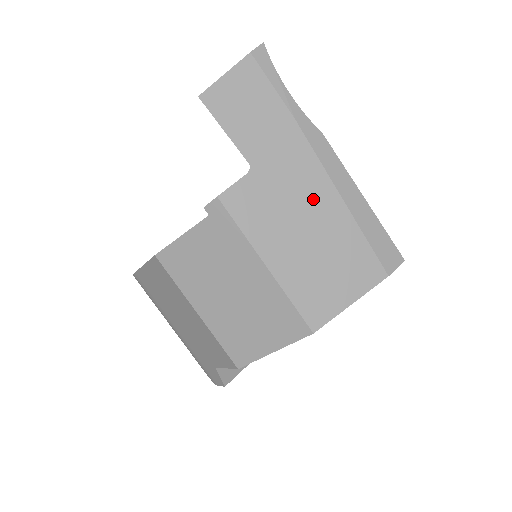
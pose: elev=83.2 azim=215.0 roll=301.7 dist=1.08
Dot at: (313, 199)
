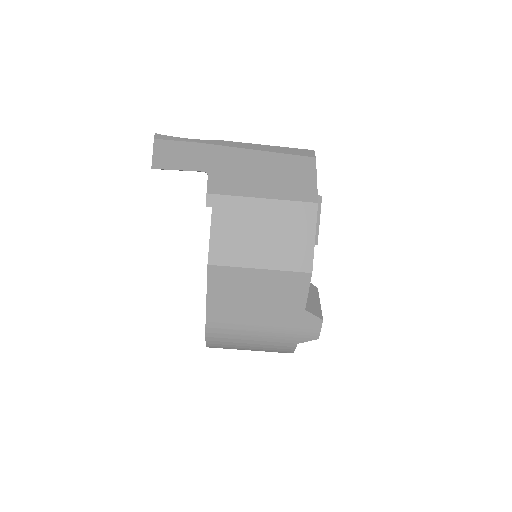
Dot at: (247, 160)
